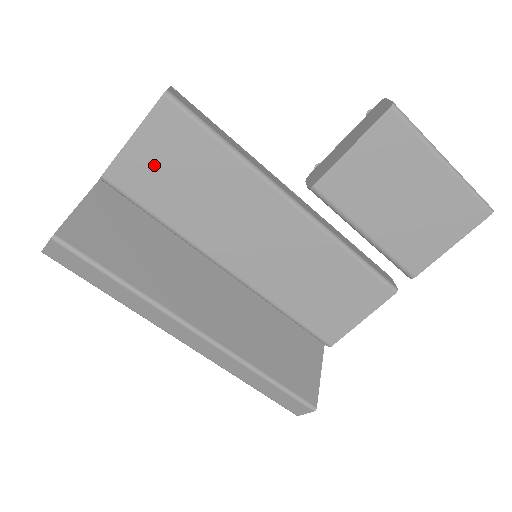
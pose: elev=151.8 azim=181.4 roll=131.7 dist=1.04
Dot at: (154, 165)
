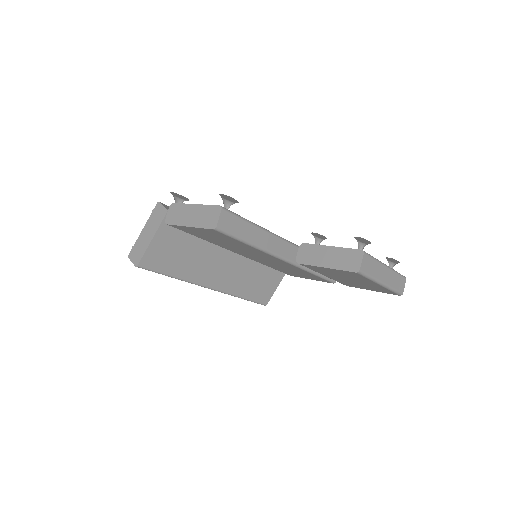
Dot at: (201, 233)
